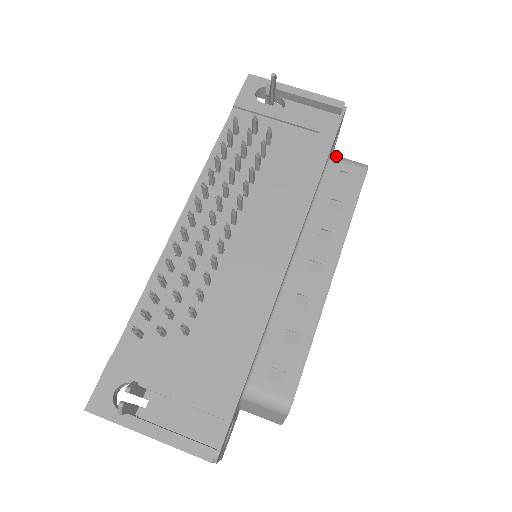
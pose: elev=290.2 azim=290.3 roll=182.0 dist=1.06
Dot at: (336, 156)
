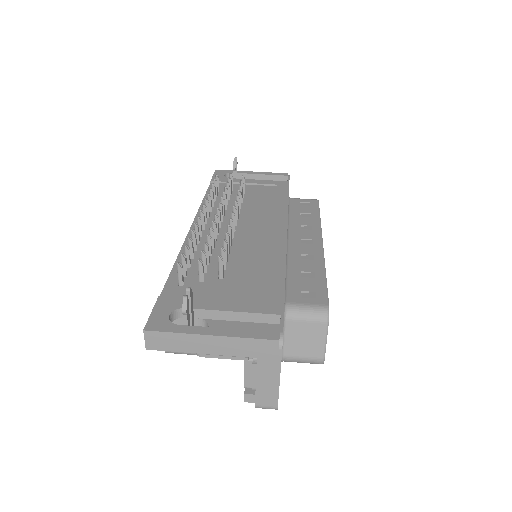
Dot at: (293, 198)
